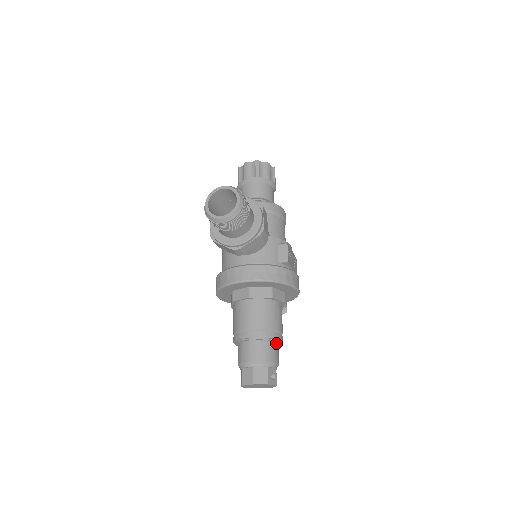
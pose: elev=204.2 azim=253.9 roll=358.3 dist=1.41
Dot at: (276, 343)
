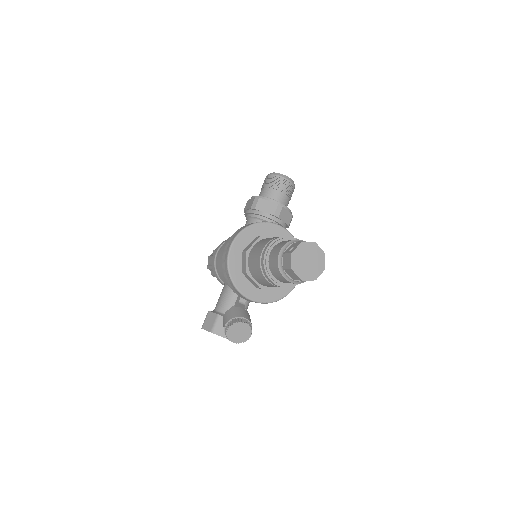
Dot at: occluded
